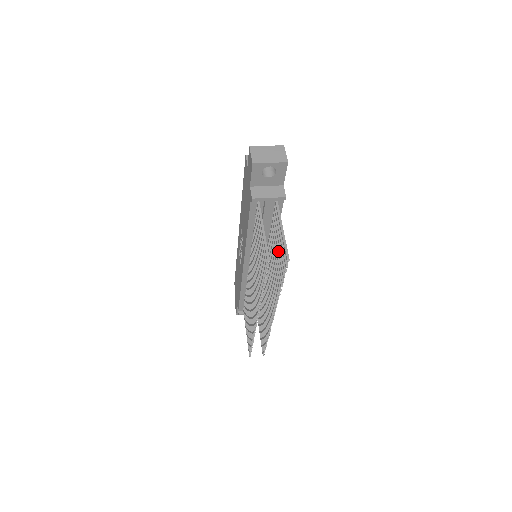
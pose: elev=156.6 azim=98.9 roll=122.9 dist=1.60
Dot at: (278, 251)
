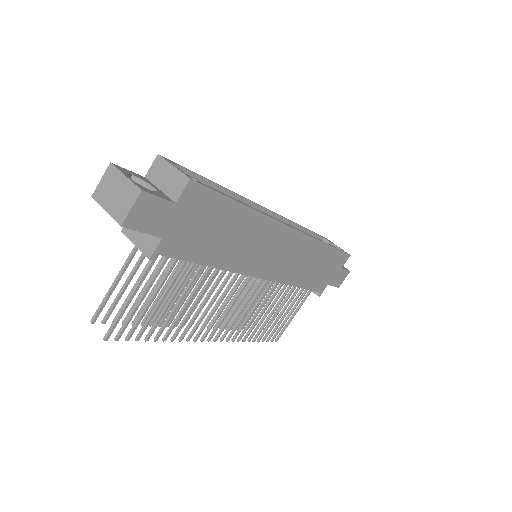
Dot at: (155, 305)
